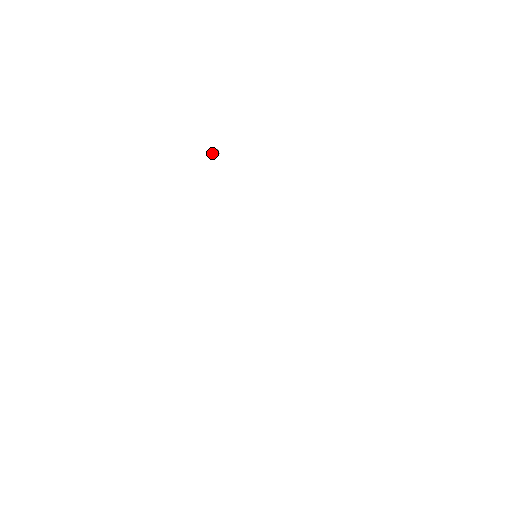
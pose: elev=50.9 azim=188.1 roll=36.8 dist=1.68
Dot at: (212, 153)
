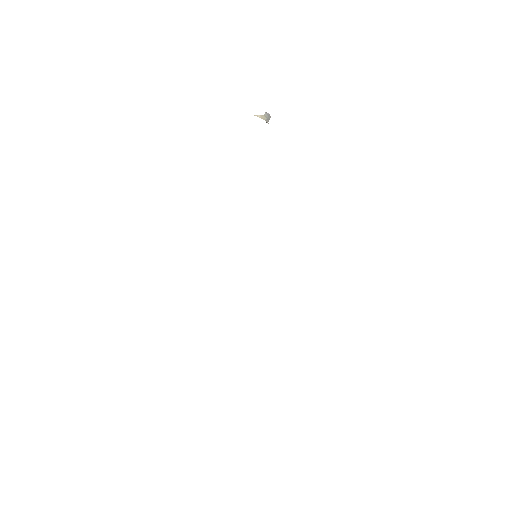
Dot at: (259, 116)
